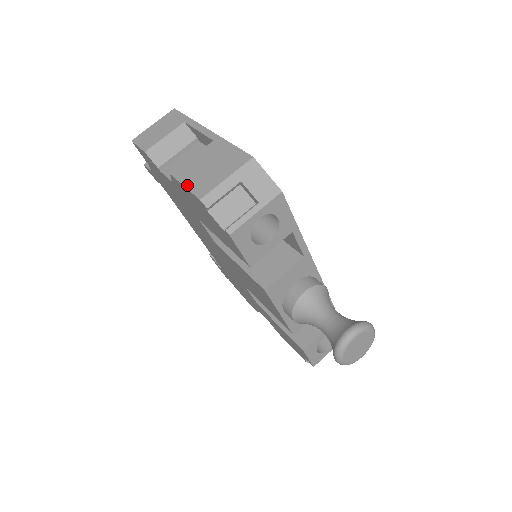
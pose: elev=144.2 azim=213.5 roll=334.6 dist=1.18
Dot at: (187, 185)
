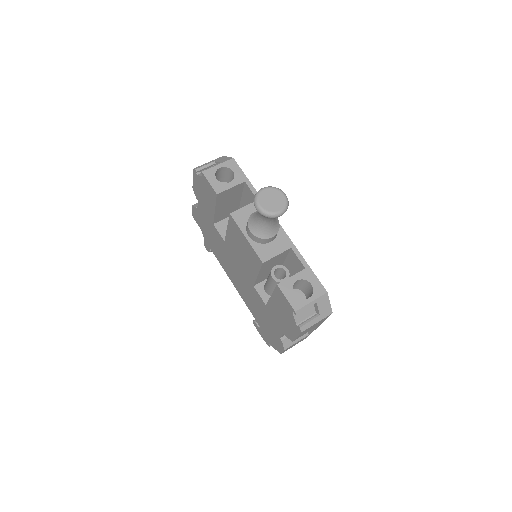
Dot at: occluded
